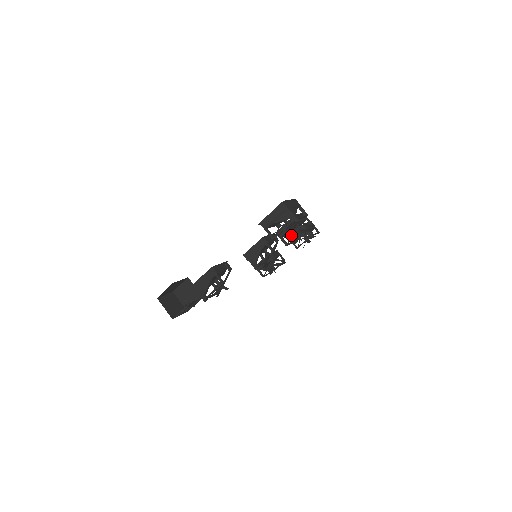
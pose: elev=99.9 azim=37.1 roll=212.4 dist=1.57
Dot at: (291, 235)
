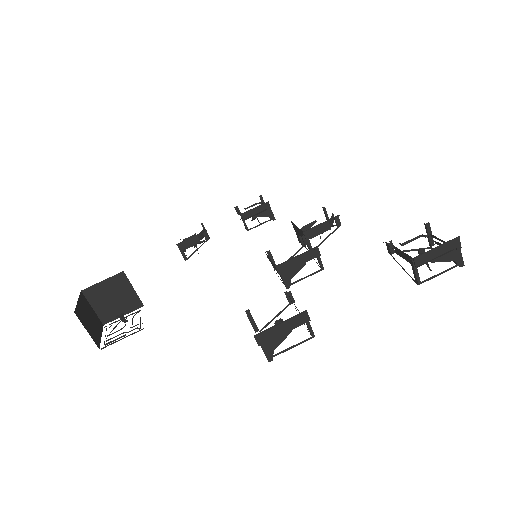
Dot at: occluded
